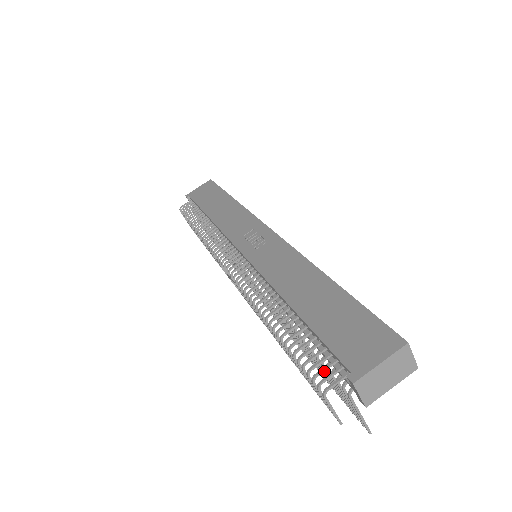
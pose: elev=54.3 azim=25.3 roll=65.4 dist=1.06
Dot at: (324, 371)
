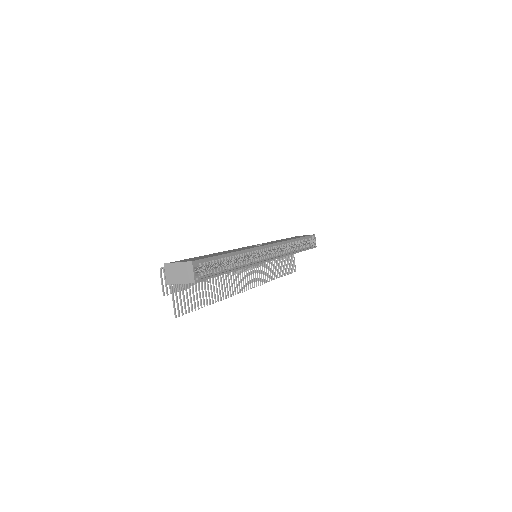
Dot at: occluded
